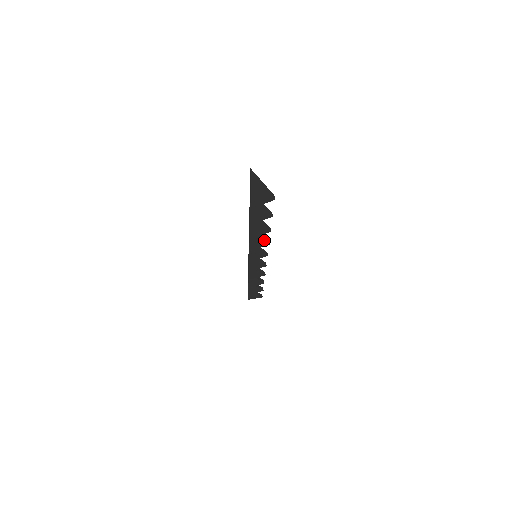
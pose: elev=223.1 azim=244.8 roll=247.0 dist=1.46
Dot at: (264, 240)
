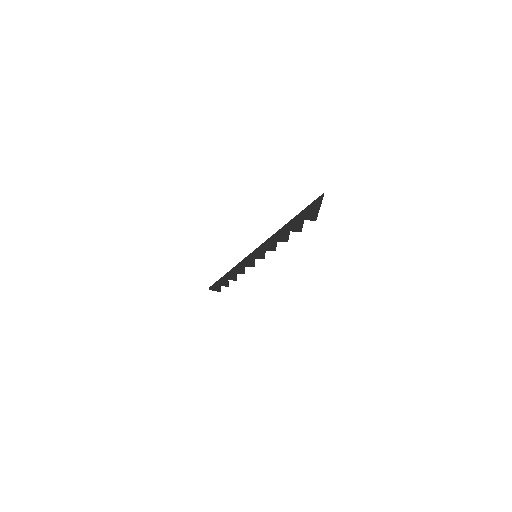
Dot at: (276, 246)
